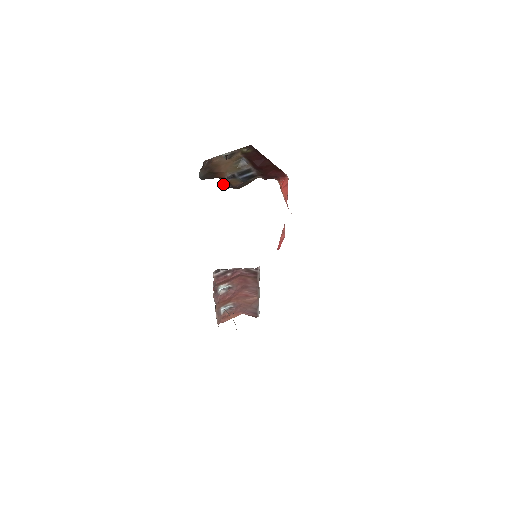
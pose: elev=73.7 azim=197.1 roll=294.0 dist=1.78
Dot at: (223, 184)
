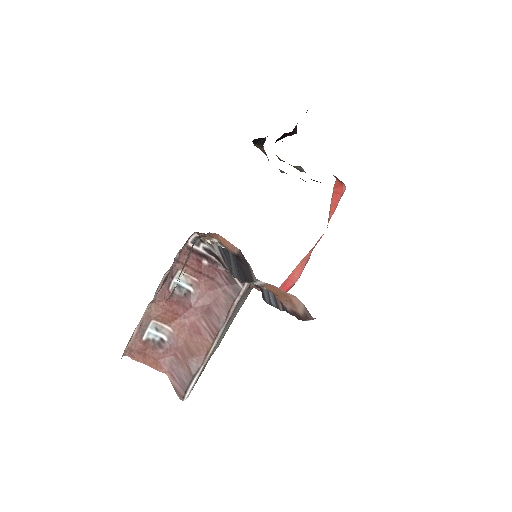
Dot at: occluded
